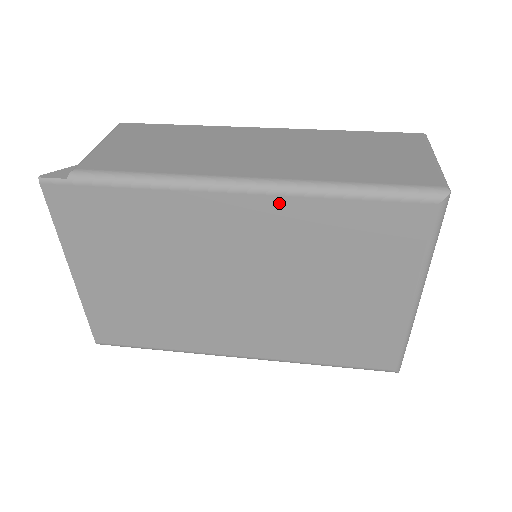
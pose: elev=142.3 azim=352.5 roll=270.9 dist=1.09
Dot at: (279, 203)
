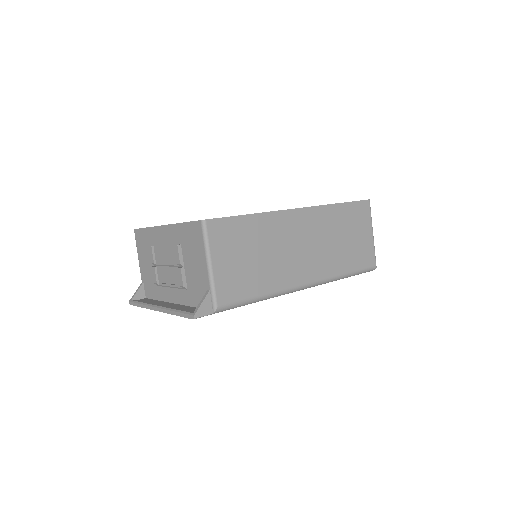
Dot at: occluded
